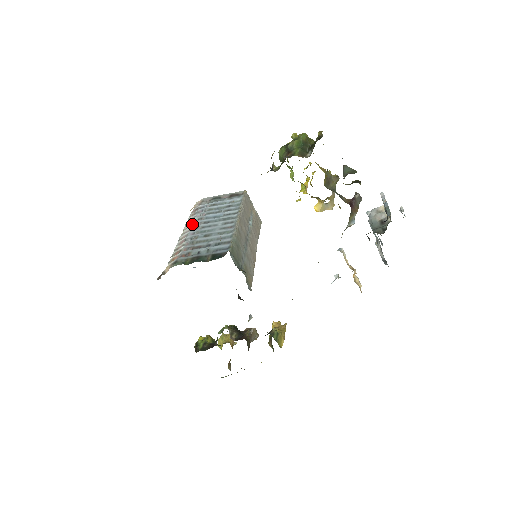
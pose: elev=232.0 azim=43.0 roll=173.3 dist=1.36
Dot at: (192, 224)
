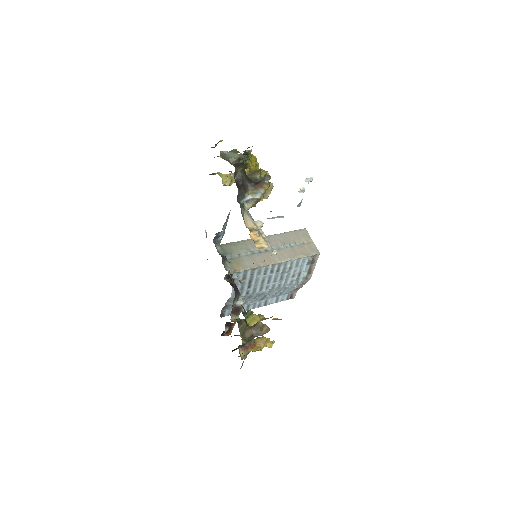
Dot at: occluded
